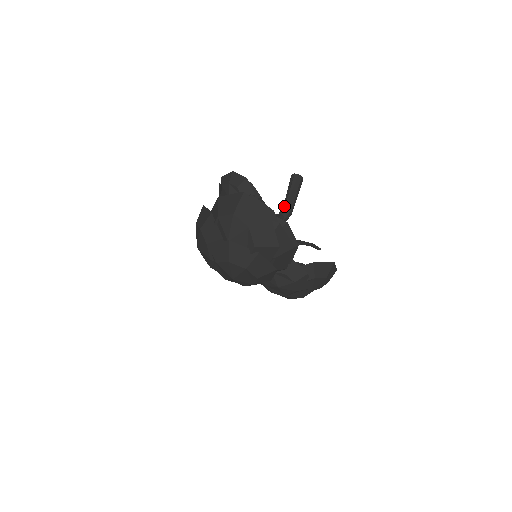
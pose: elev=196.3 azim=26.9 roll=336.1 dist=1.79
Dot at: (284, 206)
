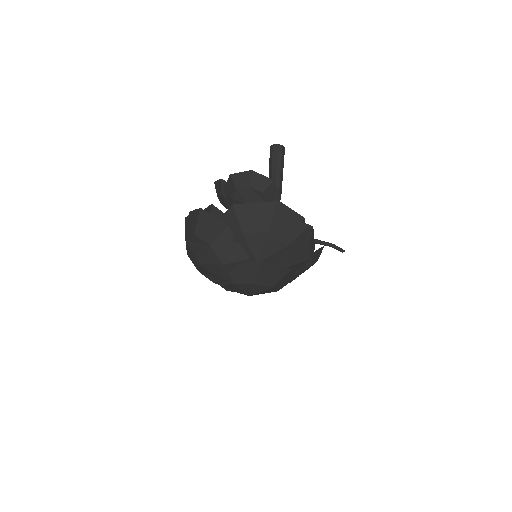
Dot at: occluded
